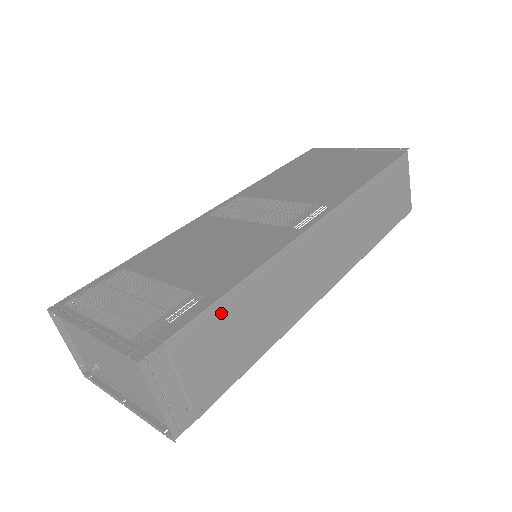
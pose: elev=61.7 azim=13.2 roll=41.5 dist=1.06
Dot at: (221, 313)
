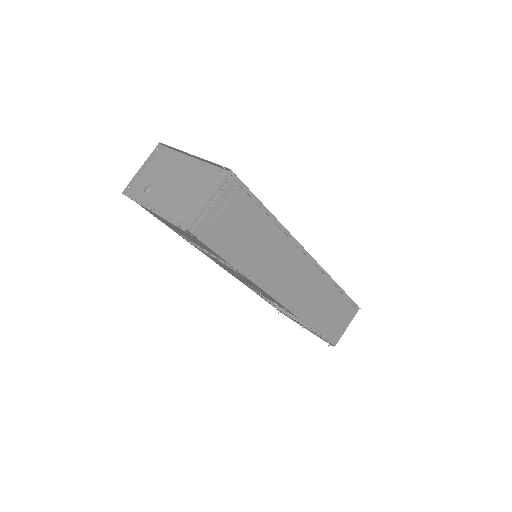
Dot at: (260, 215)
